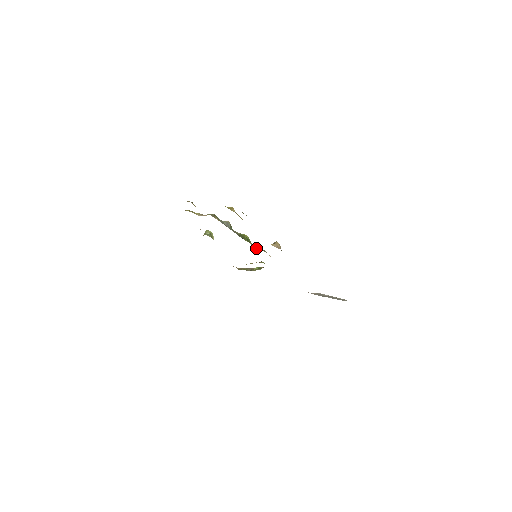
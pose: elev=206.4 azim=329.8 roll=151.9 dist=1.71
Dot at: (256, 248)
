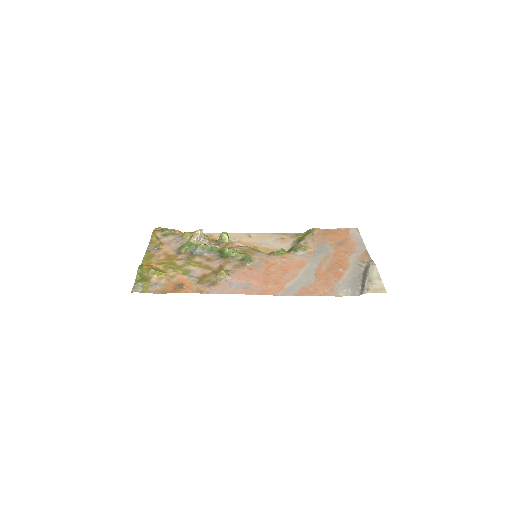
Dot at: (242, 256)
